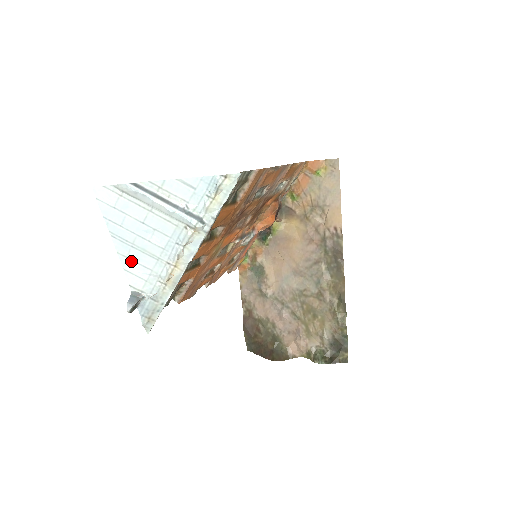
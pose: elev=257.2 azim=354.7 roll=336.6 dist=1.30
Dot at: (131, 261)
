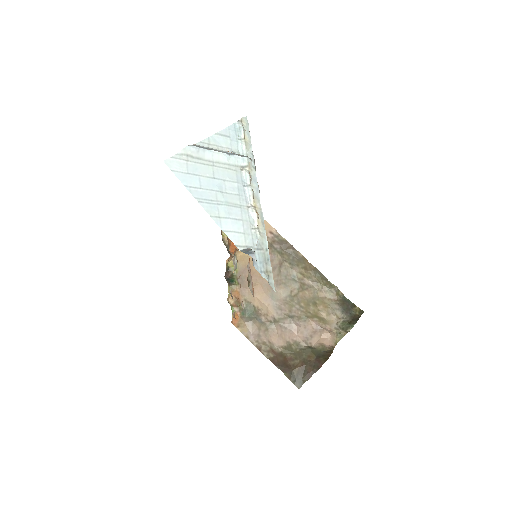
Dot at: (224, 219)
